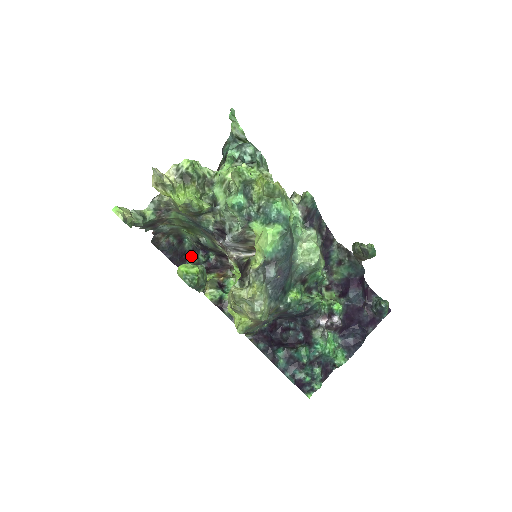
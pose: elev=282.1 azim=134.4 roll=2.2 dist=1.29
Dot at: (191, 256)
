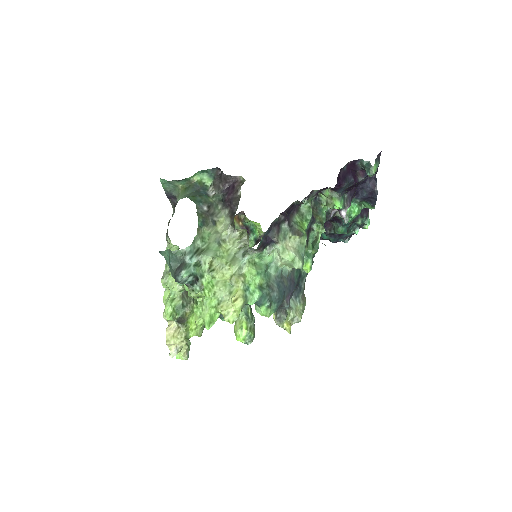
Dot at: occluded
